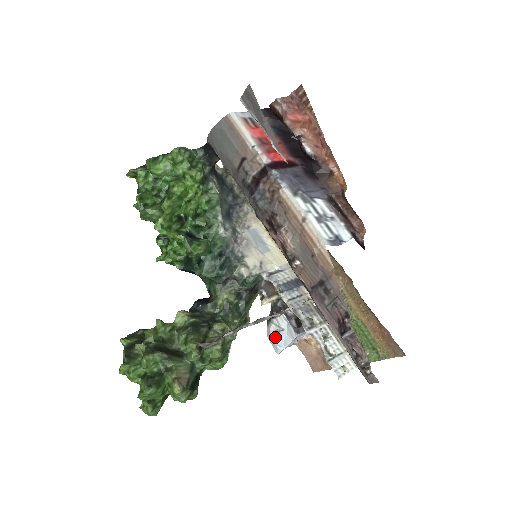
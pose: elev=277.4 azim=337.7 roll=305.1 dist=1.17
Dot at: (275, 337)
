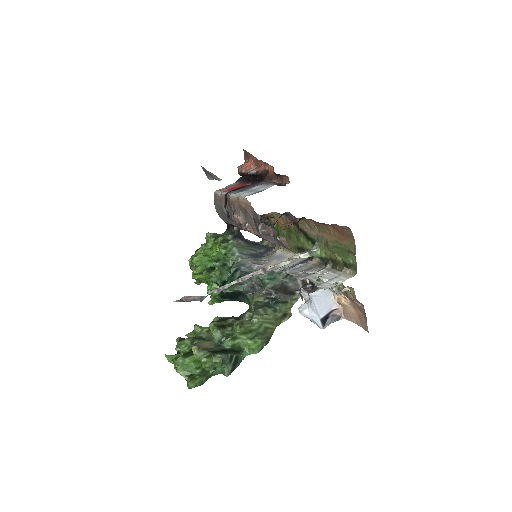
Dot at: (301, 309)
